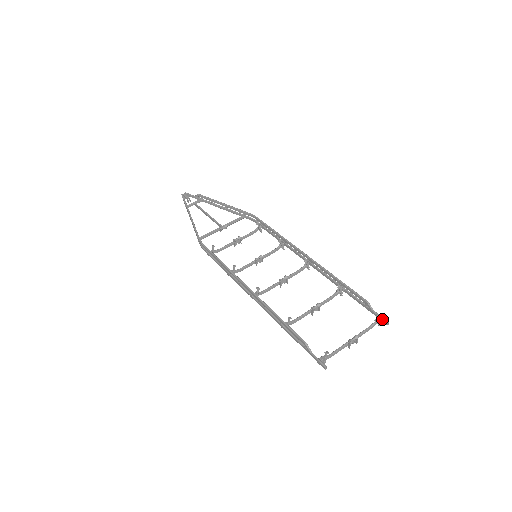
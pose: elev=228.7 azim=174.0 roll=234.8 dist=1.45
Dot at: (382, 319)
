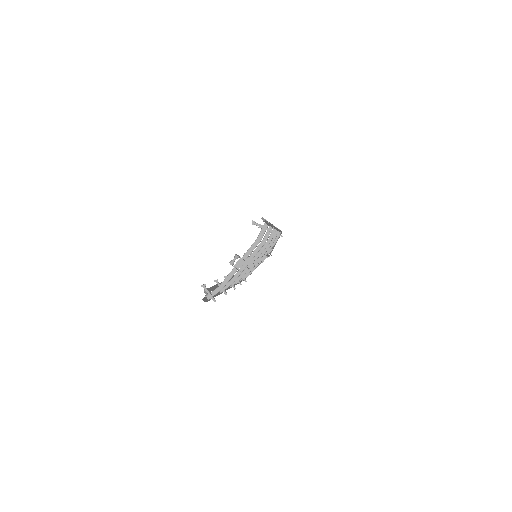
Dot at: (265, 223)
